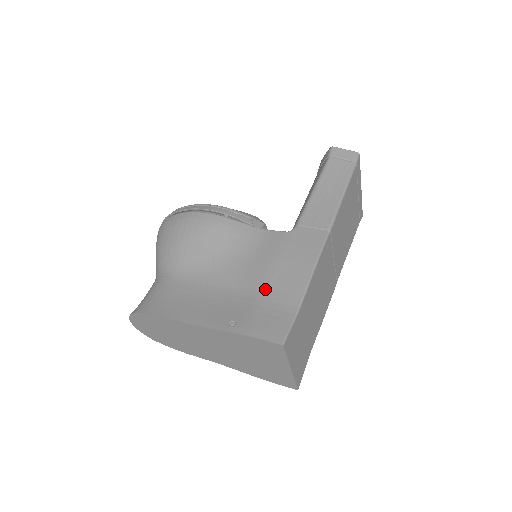
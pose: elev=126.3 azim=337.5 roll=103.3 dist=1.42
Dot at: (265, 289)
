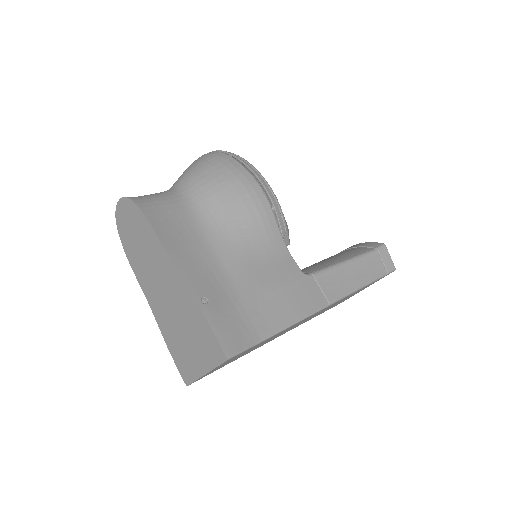
Dot at: (250, 299)
